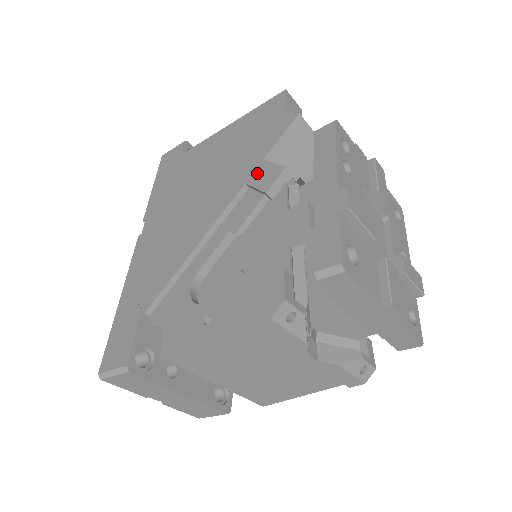
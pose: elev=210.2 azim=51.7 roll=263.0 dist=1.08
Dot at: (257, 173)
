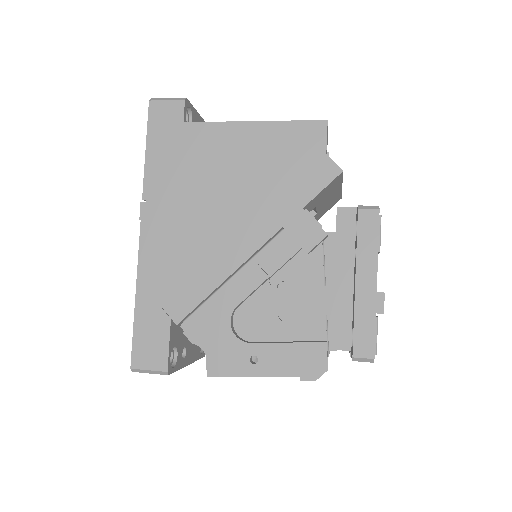
Dot at: (296, 223)
